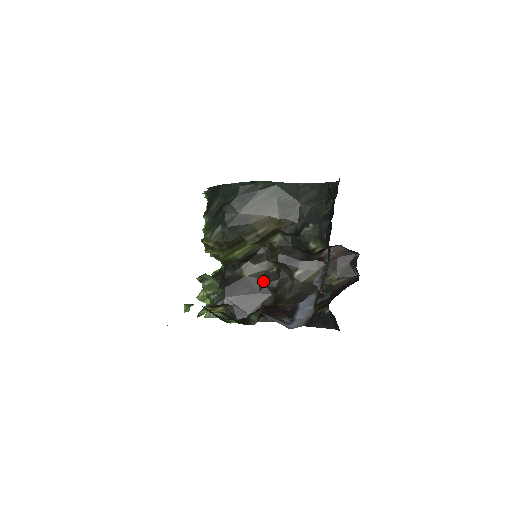
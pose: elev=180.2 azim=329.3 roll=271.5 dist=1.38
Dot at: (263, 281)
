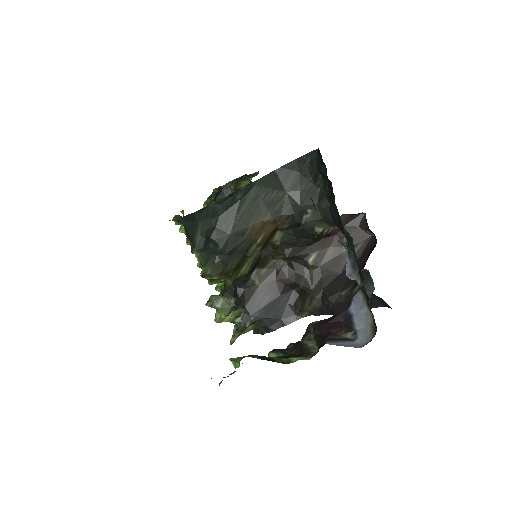
Dot at: (279, 281)
